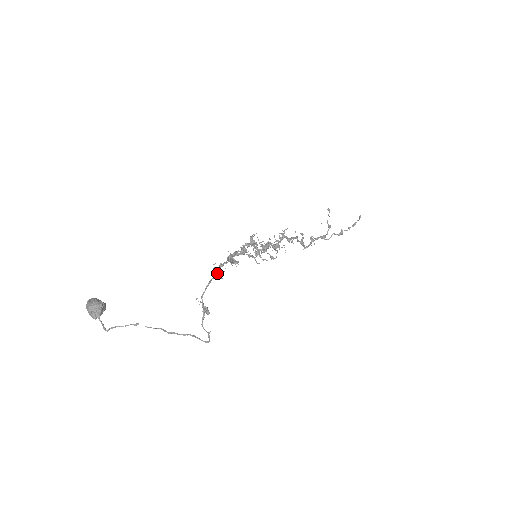
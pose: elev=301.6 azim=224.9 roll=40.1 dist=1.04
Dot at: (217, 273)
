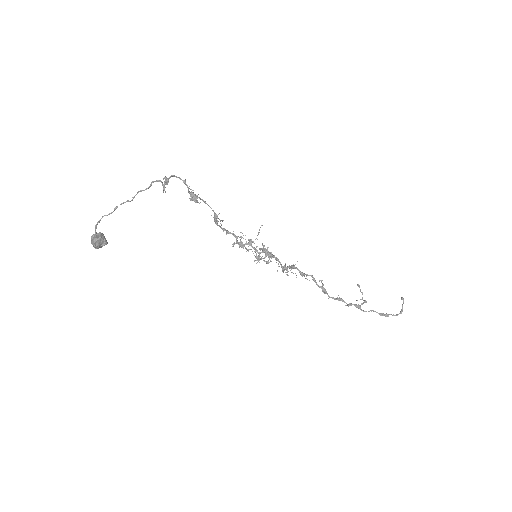
Dot at: occluded
